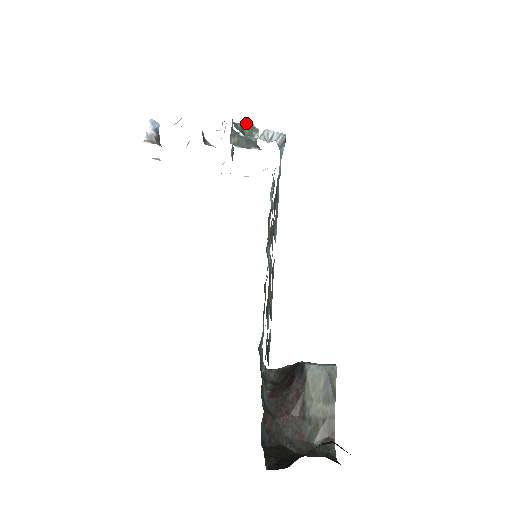
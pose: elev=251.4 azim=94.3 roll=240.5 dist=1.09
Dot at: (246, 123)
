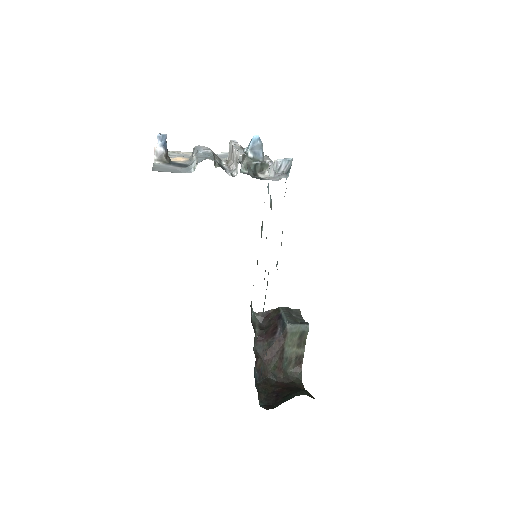
Dot at: (255, 141)
